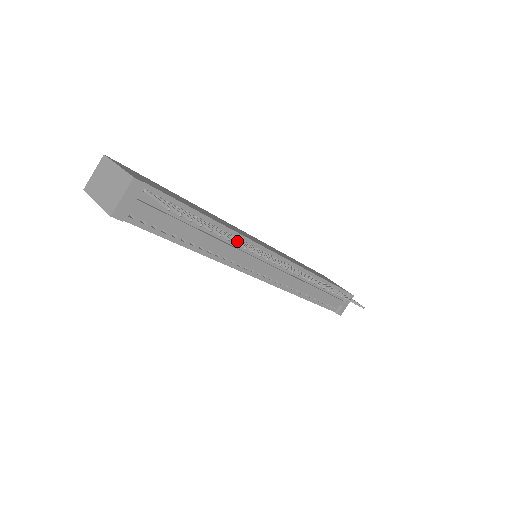
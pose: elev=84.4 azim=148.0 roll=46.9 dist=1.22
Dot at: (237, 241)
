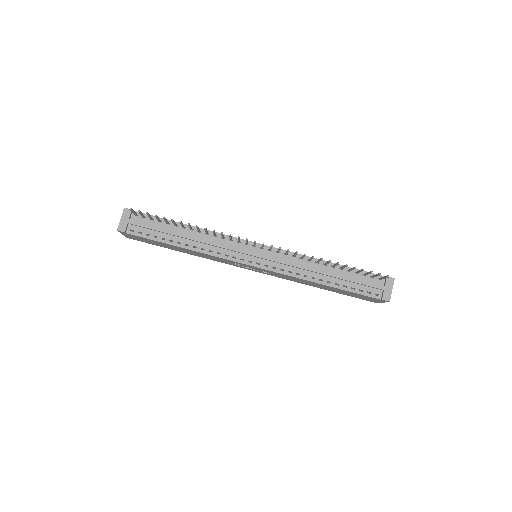
Dot at: occluded
